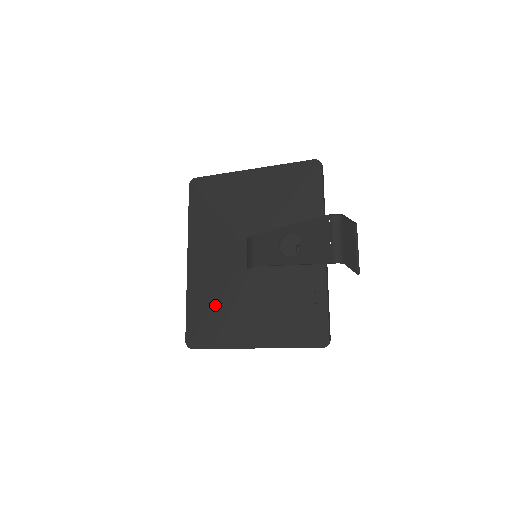
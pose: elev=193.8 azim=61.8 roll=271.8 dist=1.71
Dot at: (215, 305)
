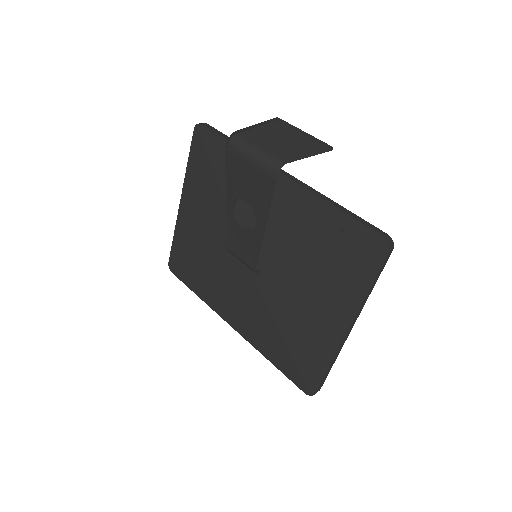
Dot at: (281, 335)
